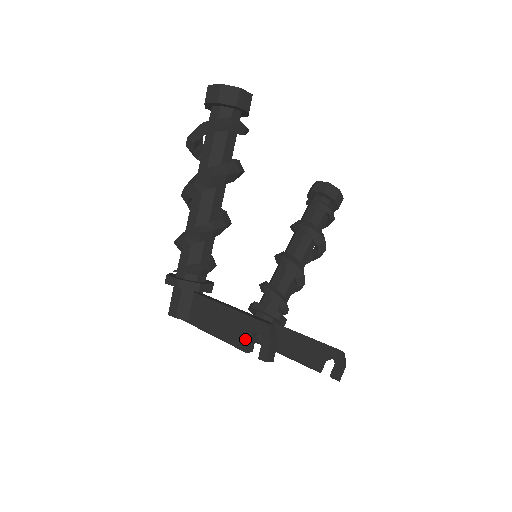
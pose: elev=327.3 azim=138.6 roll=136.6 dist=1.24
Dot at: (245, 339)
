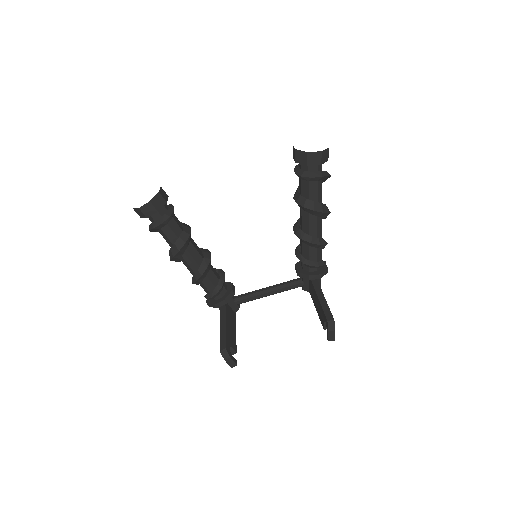
Dot at: occluded
